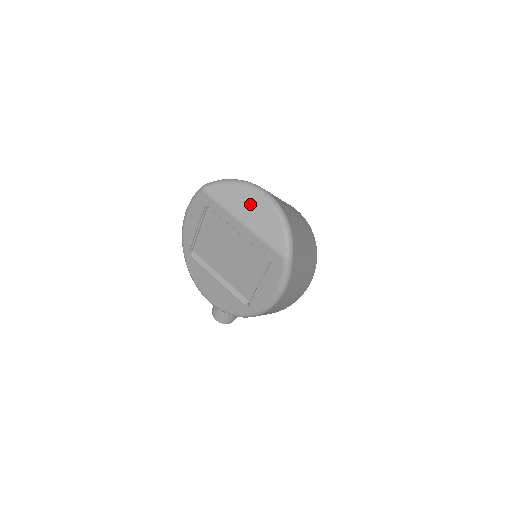
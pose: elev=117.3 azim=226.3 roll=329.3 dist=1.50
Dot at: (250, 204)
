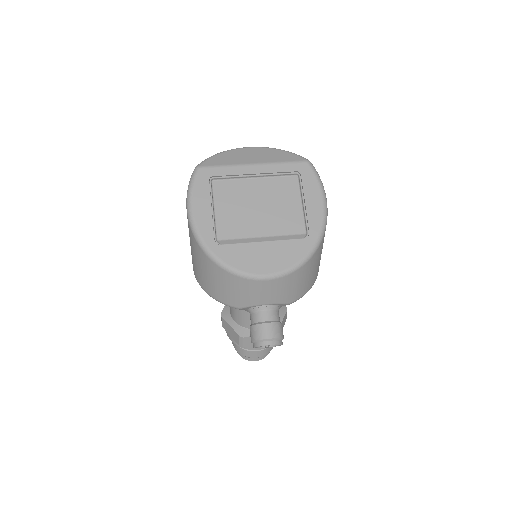
Dot at: (248, 154)
